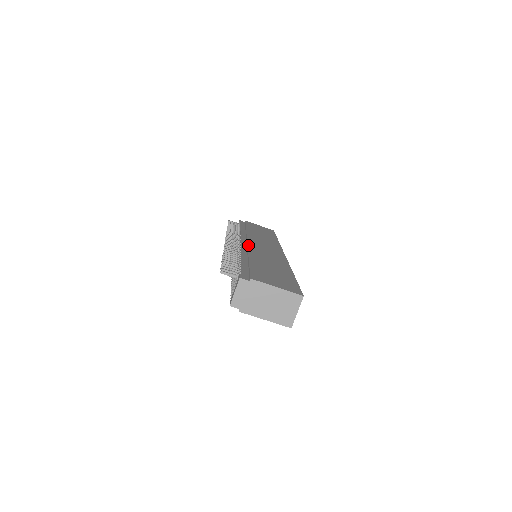
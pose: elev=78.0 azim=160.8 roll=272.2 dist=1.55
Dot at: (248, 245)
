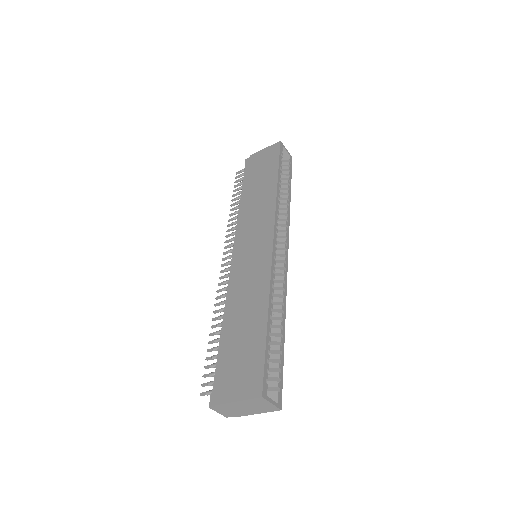
Dot at: (234, 273)
